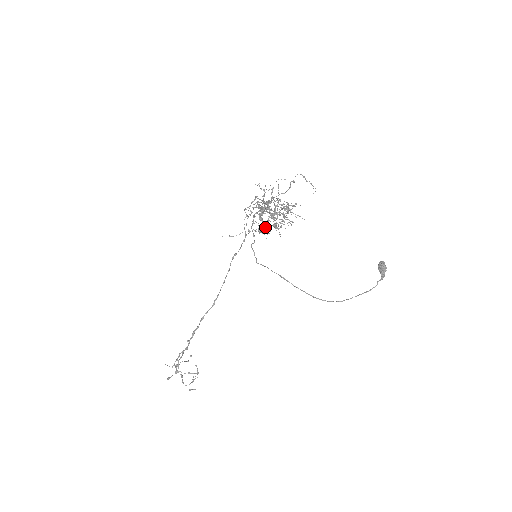
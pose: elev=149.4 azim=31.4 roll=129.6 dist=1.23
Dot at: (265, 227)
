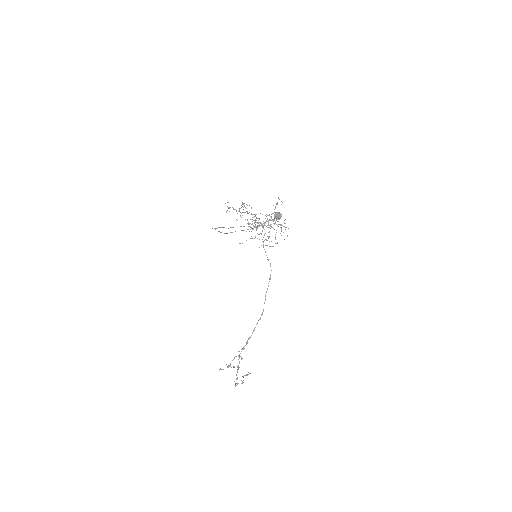
Dot at: (266, 239)
